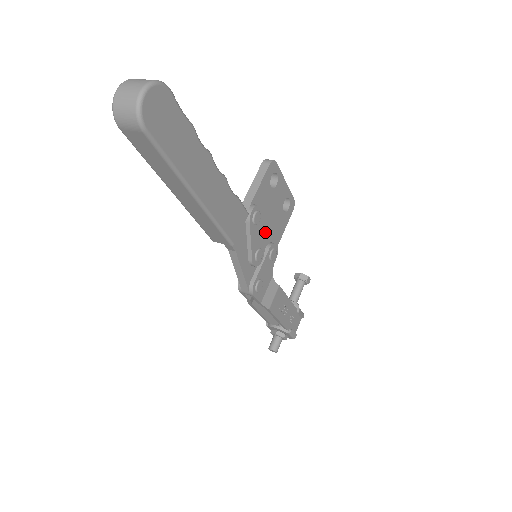
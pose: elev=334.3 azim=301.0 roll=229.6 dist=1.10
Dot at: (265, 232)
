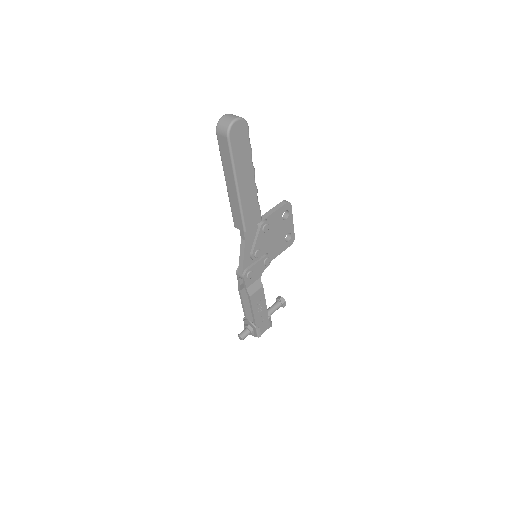
Dot at: (268, 244)
